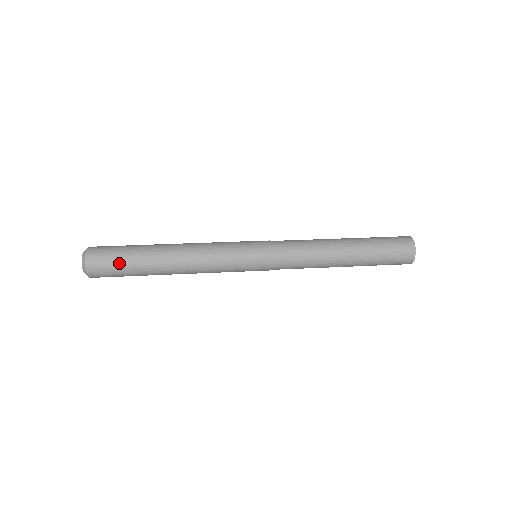
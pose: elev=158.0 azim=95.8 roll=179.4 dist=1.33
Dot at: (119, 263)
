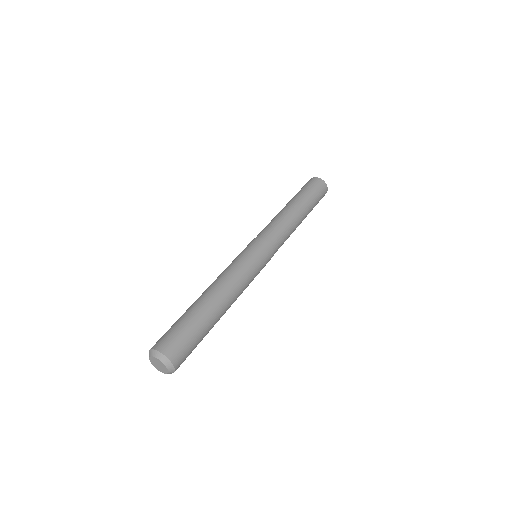
Dot at: occluded
